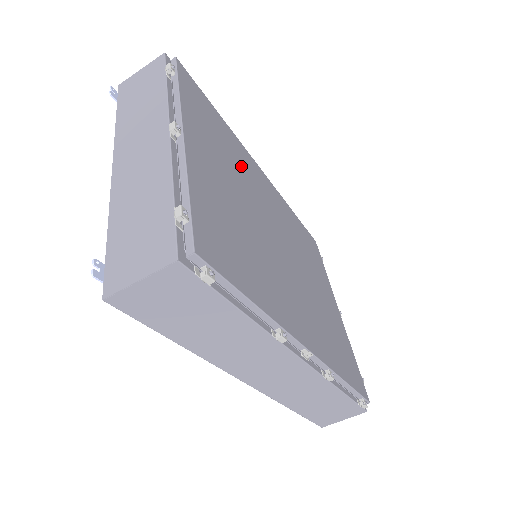
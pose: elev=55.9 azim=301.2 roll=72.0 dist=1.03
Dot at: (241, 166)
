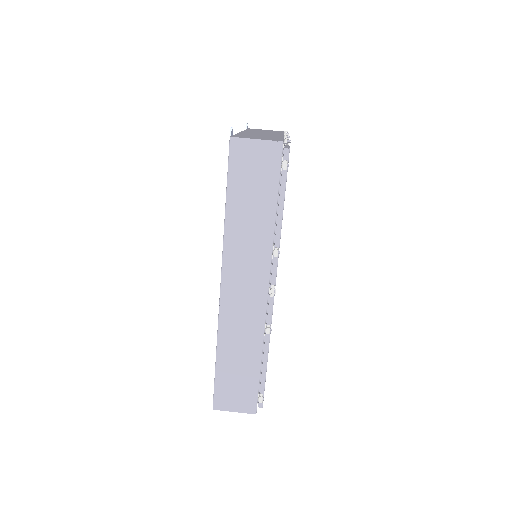
Dot at: occluded
